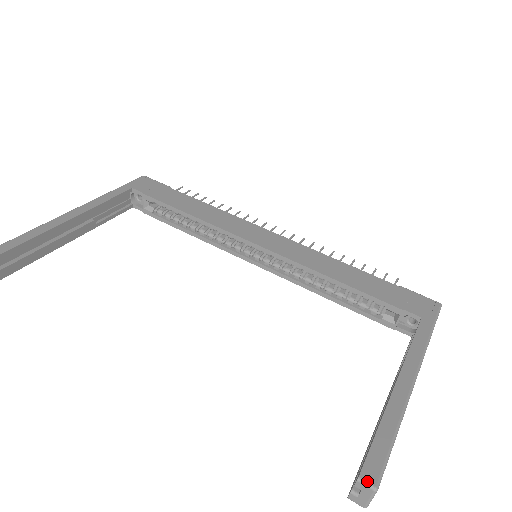
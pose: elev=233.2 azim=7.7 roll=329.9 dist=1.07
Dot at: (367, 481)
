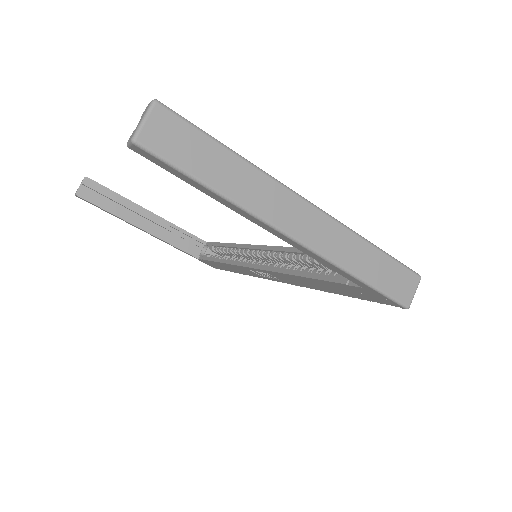
Dot at: (155, 103)
